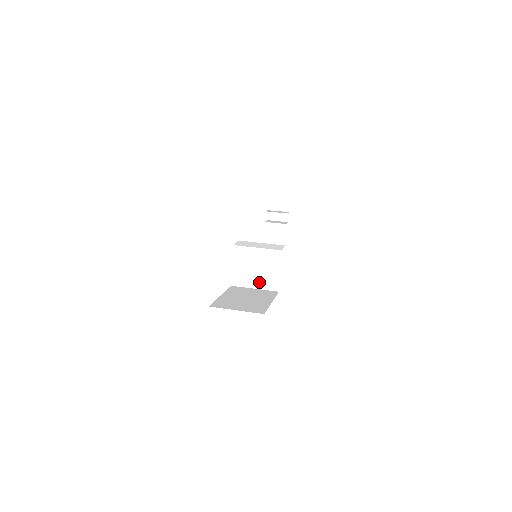
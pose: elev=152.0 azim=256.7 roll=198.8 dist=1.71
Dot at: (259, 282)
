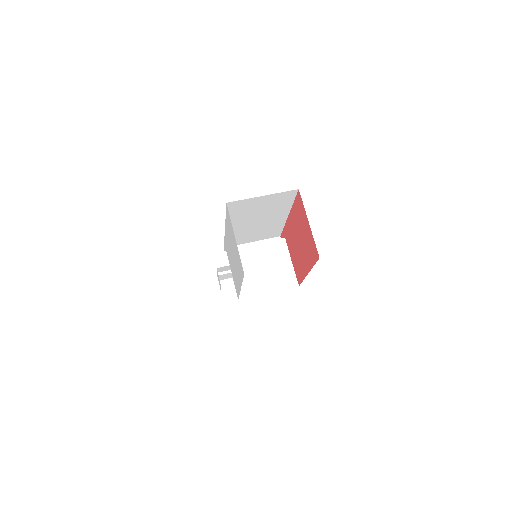
Dot at: (271, 283)
